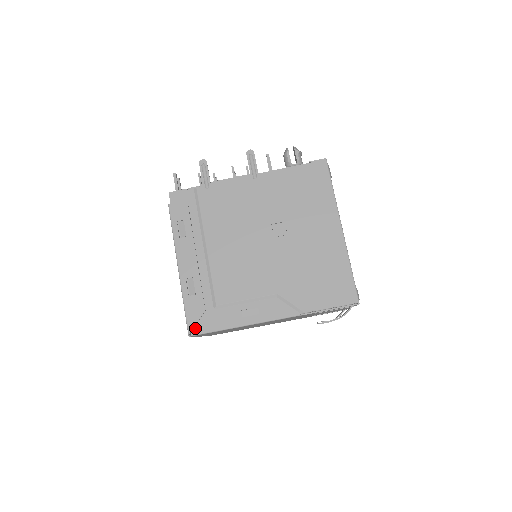
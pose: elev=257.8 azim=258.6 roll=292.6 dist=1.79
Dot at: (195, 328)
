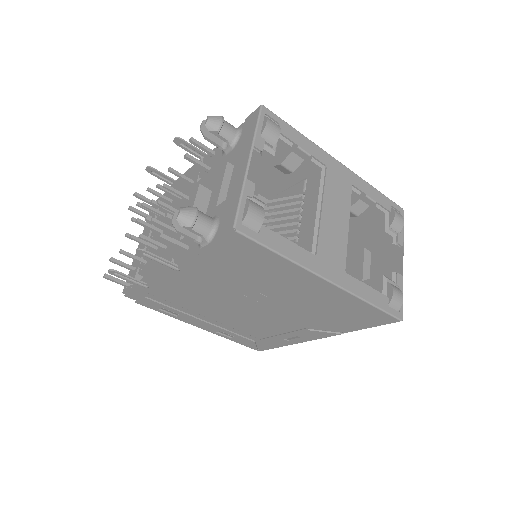
Dot at: occluded
